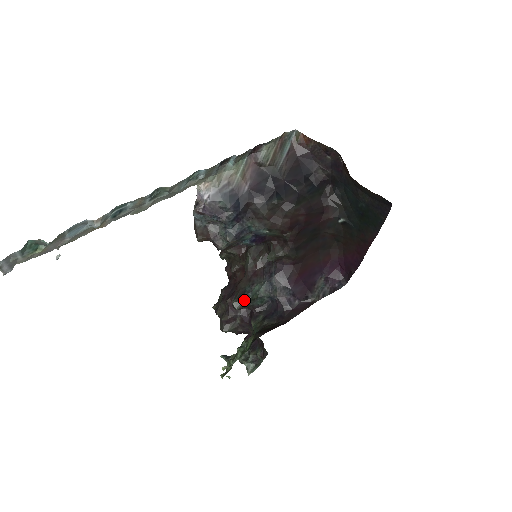
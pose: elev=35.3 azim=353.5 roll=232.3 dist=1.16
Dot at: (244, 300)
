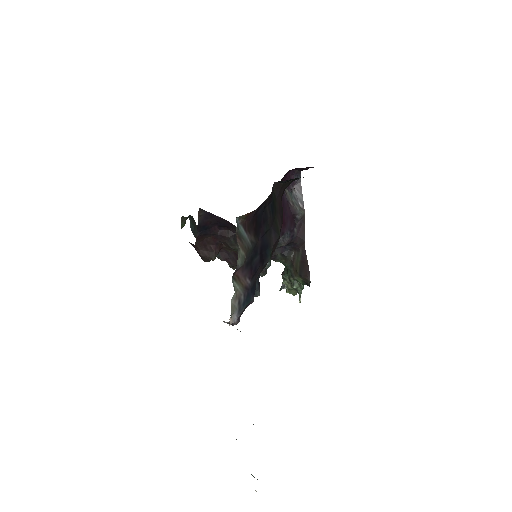
Dot at: occluded
